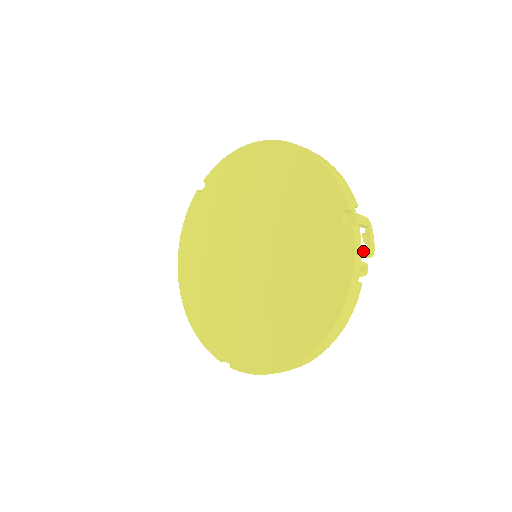
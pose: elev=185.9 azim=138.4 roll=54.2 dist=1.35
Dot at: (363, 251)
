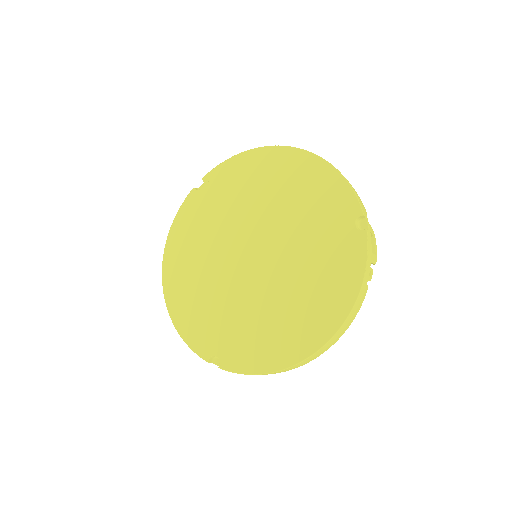
Dot at: (371, 256)
